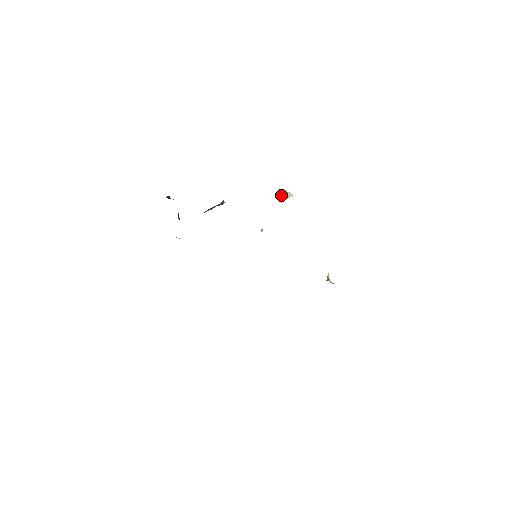
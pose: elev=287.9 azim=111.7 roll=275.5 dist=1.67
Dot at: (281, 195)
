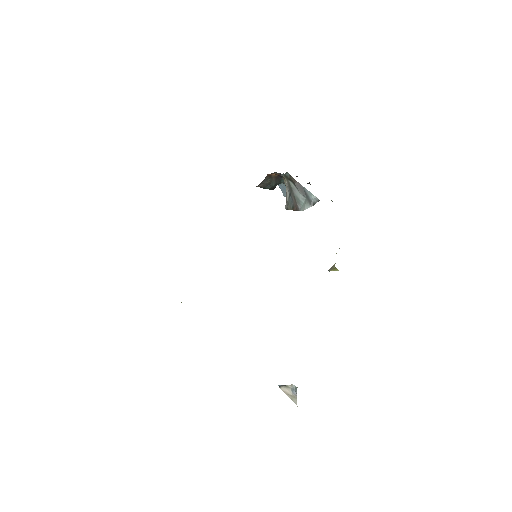
Dot at: (289, 385)
